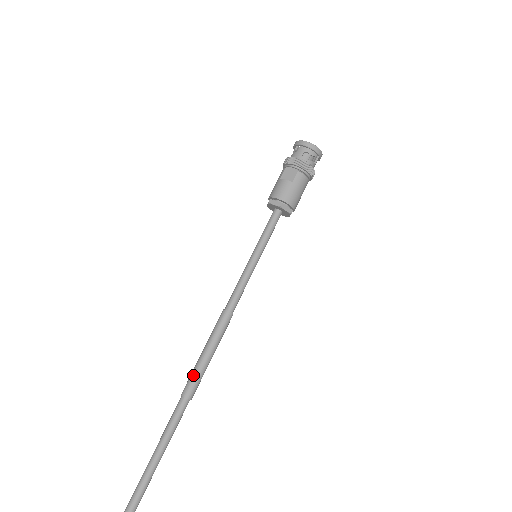
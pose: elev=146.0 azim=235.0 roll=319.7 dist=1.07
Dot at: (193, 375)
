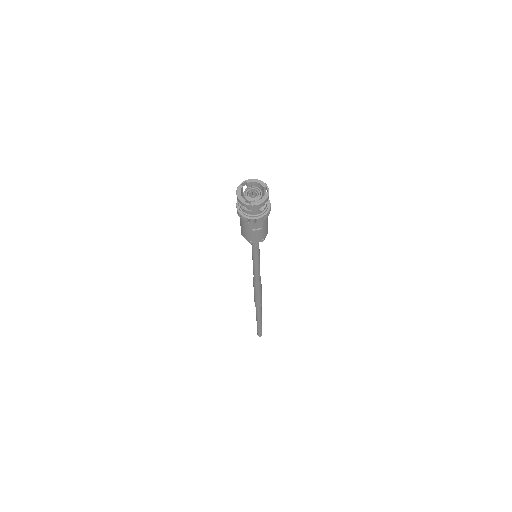
Dot at: (258, 303)
